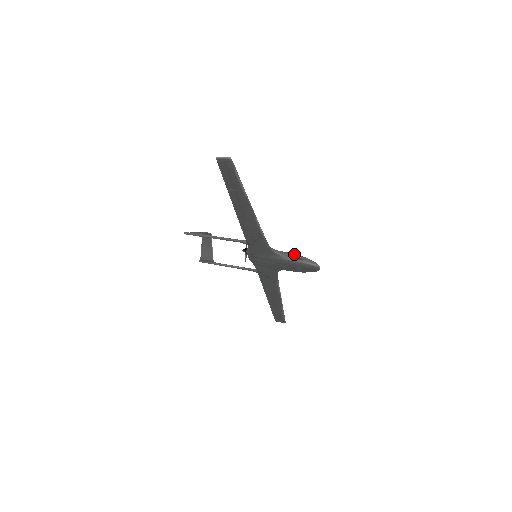
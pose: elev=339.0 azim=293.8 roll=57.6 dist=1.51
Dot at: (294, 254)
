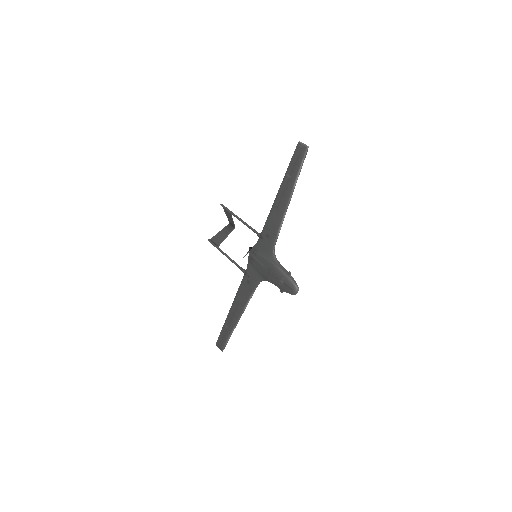
Dot at: occluded
